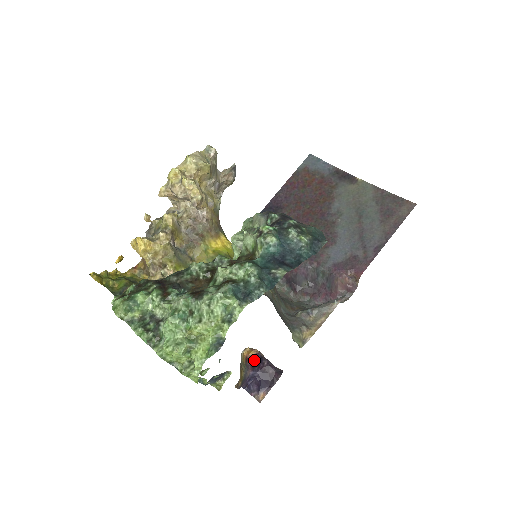
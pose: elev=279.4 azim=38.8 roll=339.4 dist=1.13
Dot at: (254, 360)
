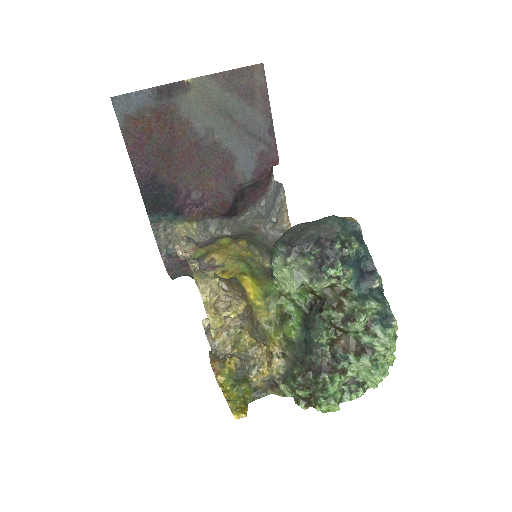
Dot at: occluded
